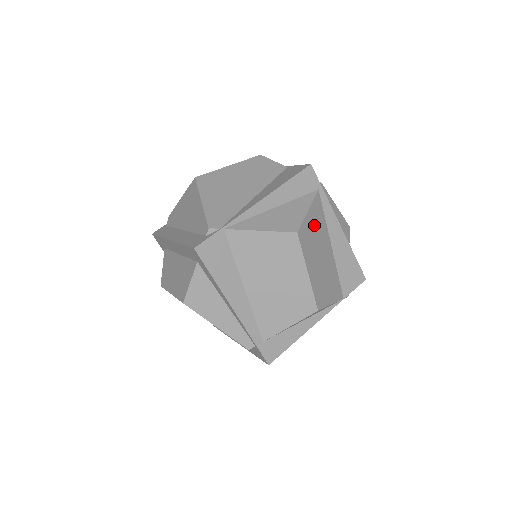
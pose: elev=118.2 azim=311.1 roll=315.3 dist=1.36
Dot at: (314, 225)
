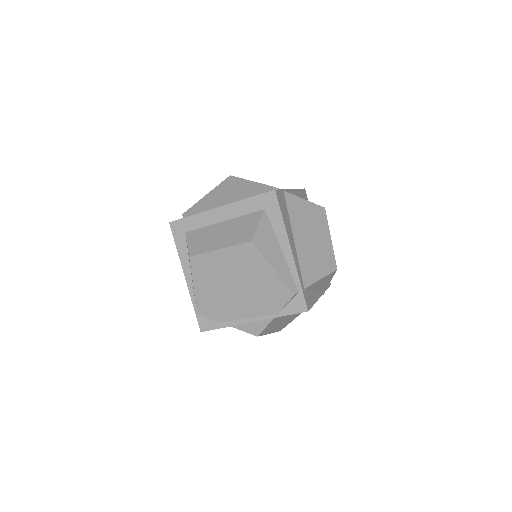
Dot at: occluded
